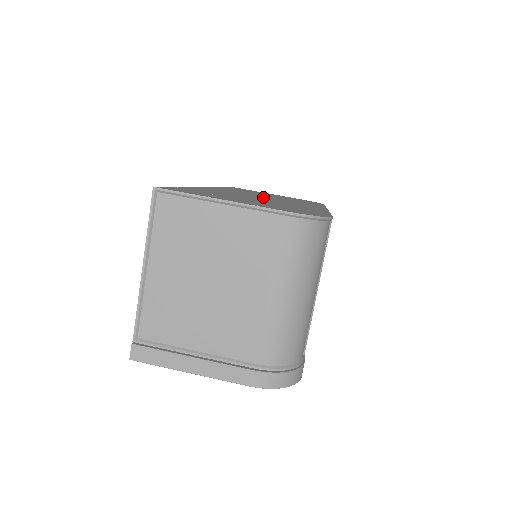
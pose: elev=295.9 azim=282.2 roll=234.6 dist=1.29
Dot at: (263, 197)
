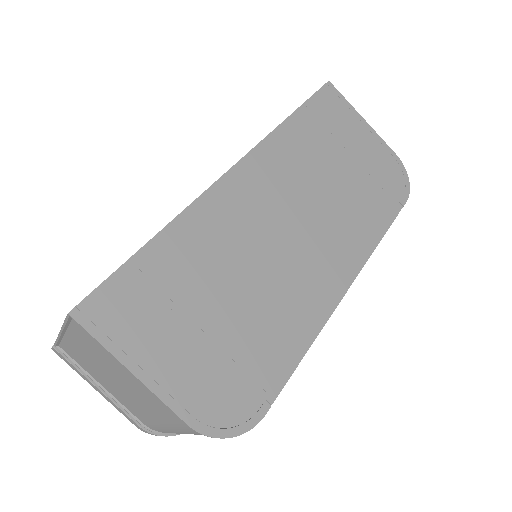
Dot at: (288, 228)
